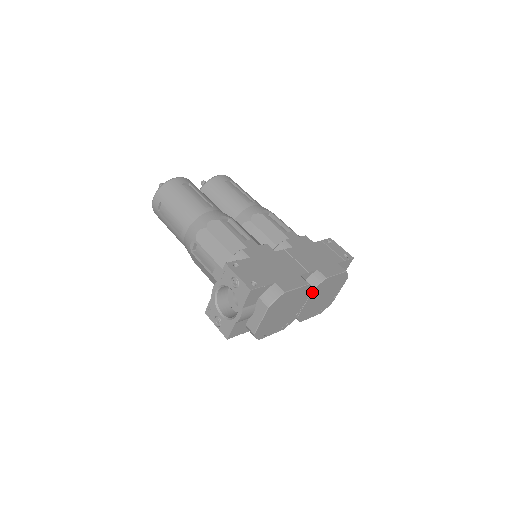
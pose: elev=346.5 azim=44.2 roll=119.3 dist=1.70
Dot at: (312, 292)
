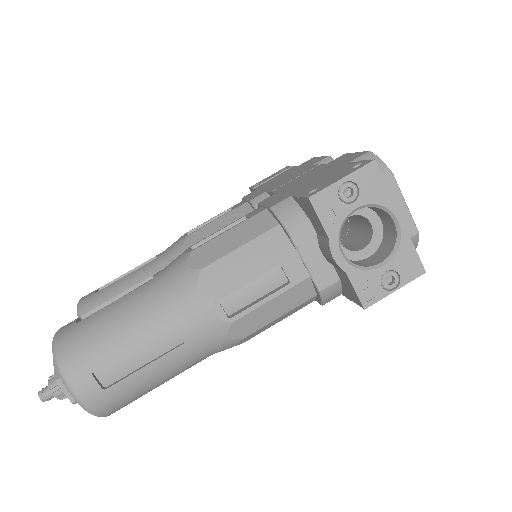
Dot at: occluded
